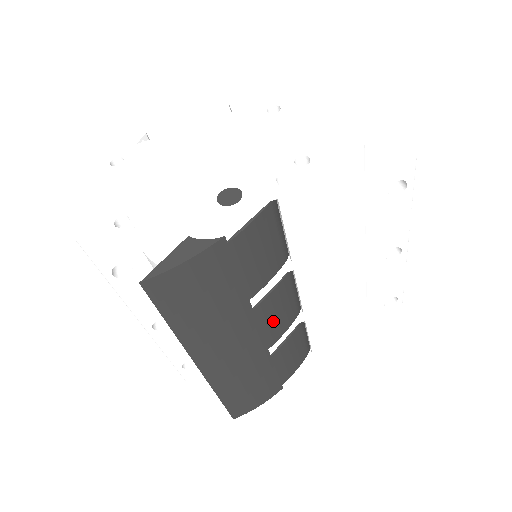
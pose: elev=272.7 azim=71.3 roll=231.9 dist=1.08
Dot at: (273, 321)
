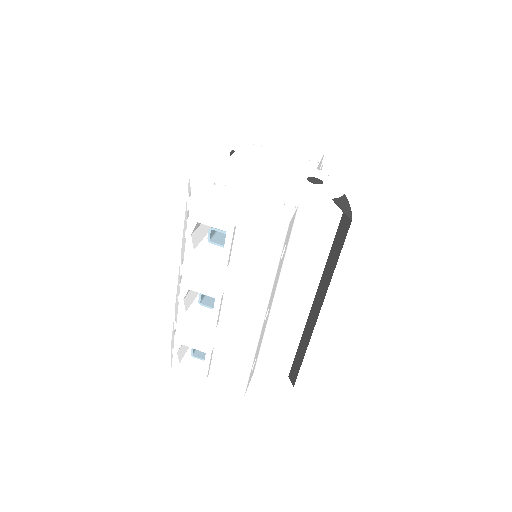
Dot at: occluded
